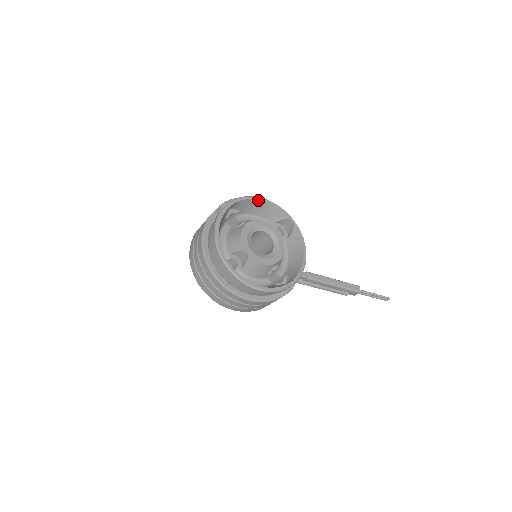
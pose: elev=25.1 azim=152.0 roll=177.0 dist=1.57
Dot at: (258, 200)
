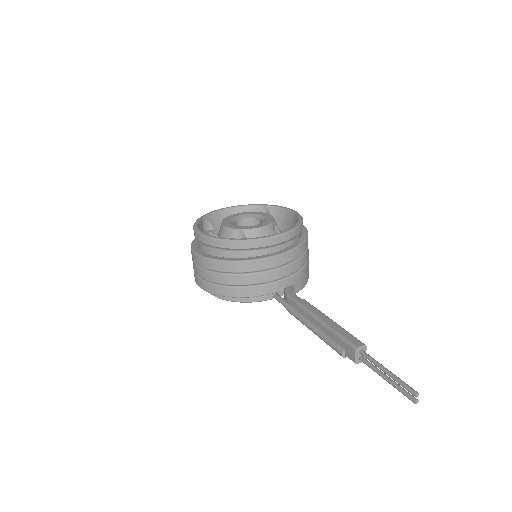
Dot at: (287, 210)
